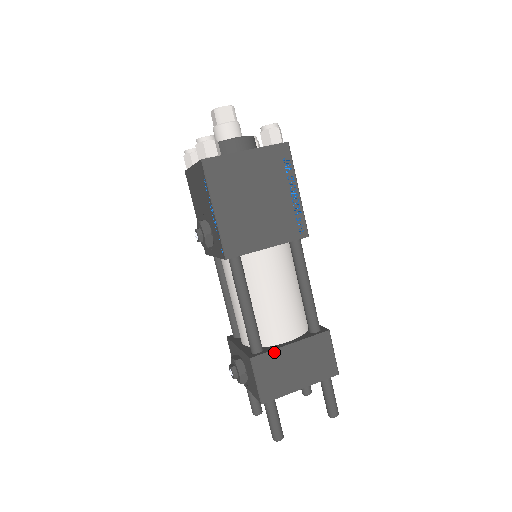
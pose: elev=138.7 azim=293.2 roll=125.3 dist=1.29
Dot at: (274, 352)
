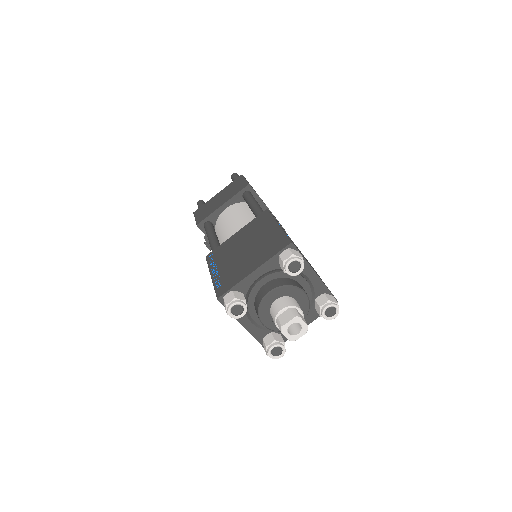
Dot at: occluded
